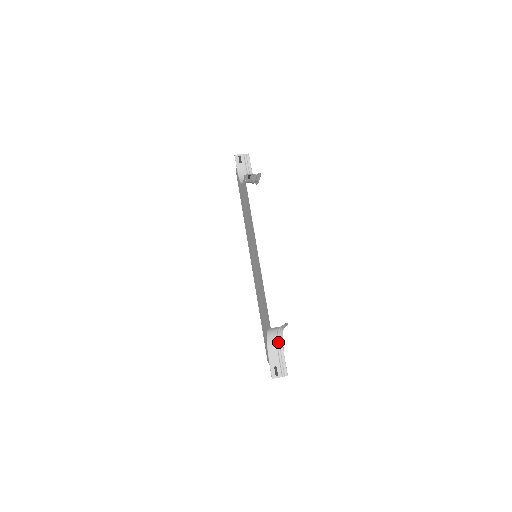
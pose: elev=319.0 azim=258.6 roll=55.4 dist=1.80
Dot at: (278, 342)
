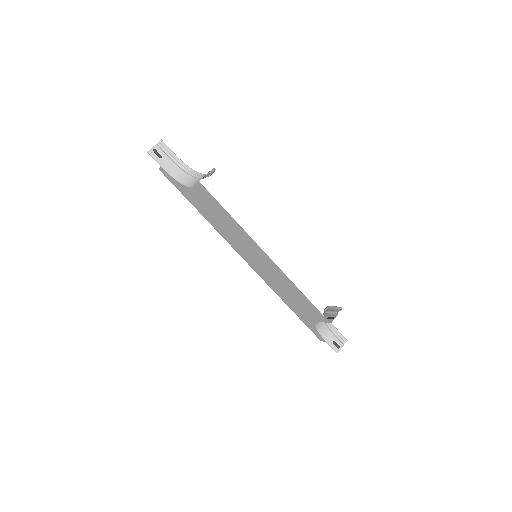
Dot at: occluded
